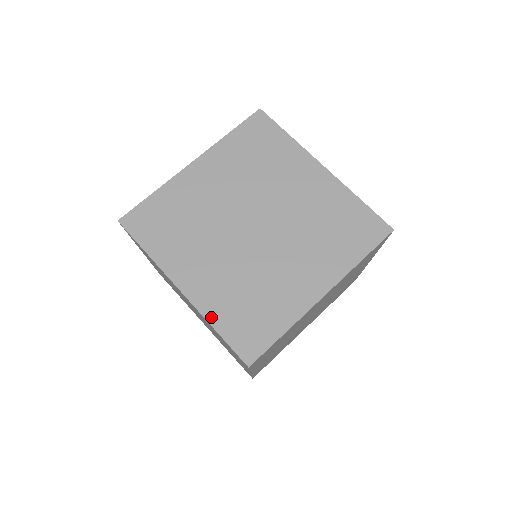
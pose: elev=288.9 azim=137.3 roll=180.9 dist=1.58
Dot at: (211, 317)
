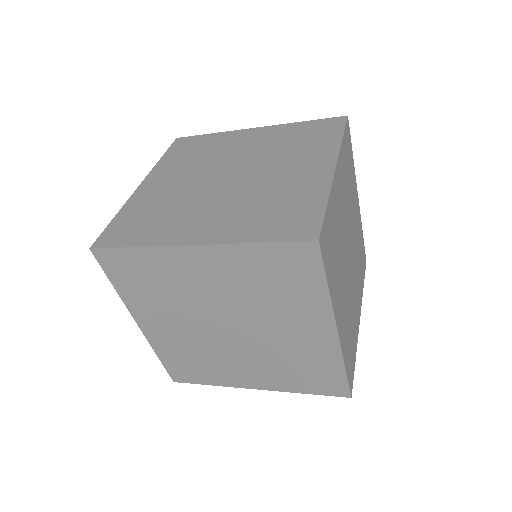
Dot at: (126, 208)
